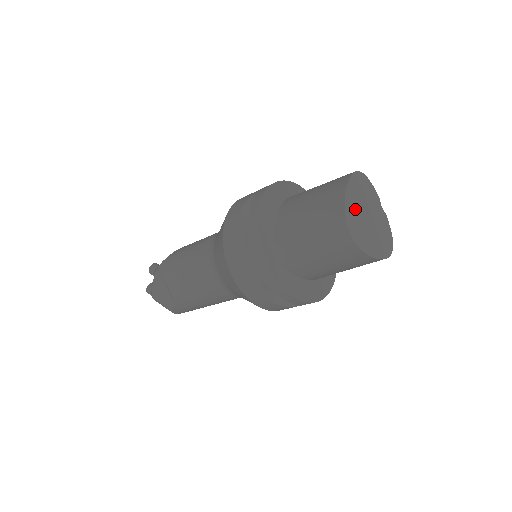
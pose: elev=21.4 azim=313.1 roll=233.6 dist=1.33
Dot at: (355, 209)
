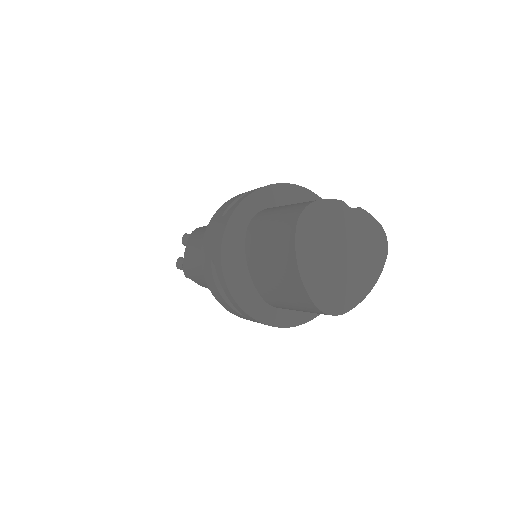
Dot at: (321, 275)
